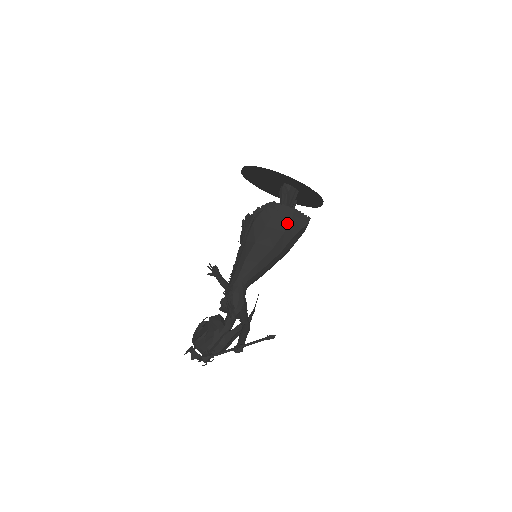
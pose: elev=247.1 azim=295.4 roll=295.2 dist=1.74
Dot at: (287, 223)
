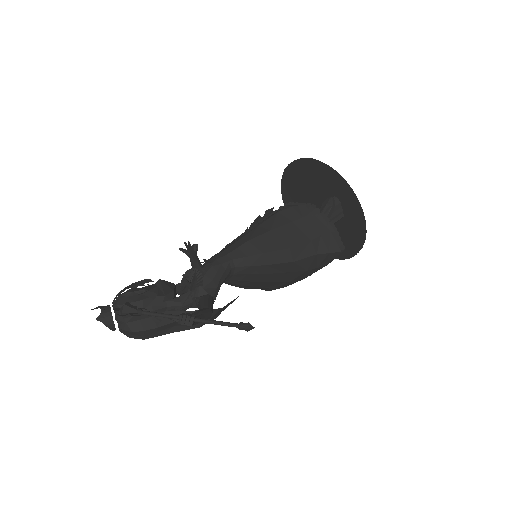
Dot at: (319, 233)
